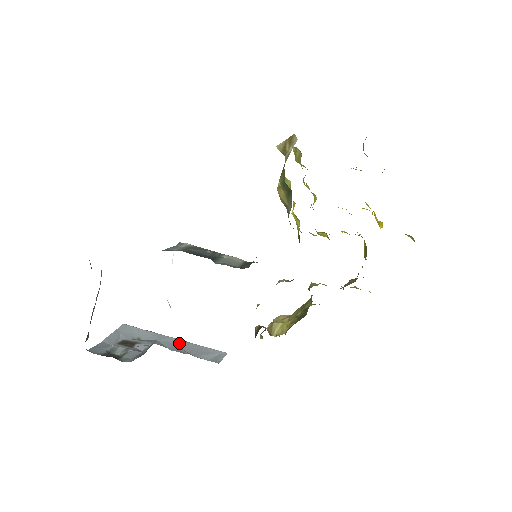
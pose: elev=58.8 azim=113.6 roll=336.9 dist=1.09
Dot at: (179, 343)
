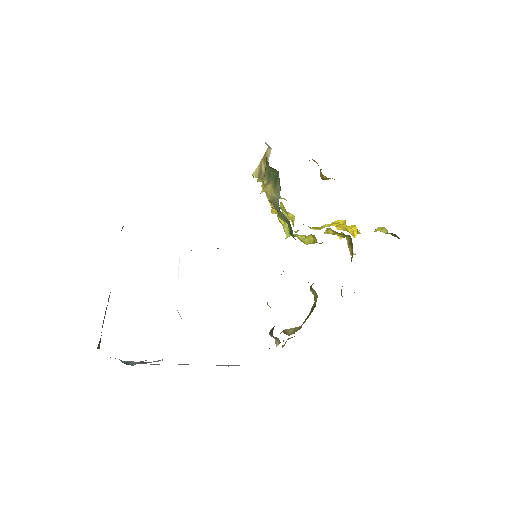
Dot at: occluded
